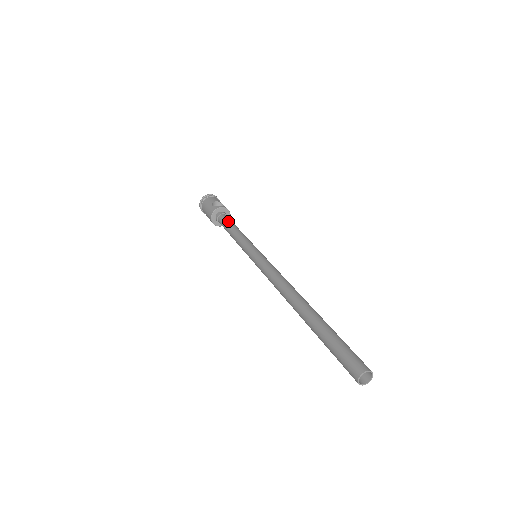
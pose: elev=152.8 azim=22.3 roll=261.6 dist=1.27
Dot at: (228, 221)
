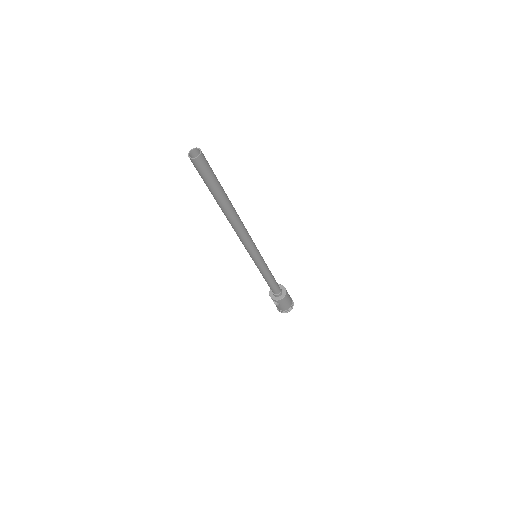
Dot at: occluded
